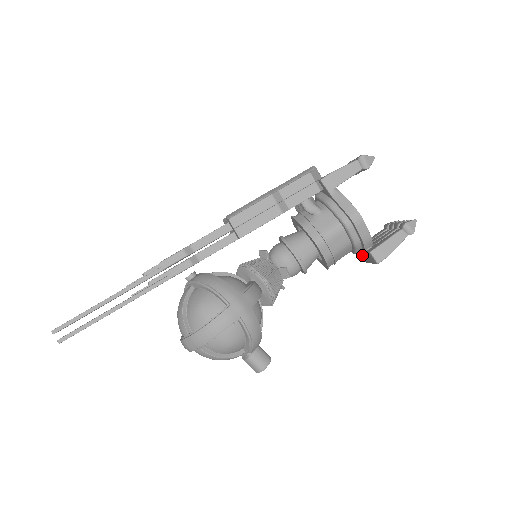
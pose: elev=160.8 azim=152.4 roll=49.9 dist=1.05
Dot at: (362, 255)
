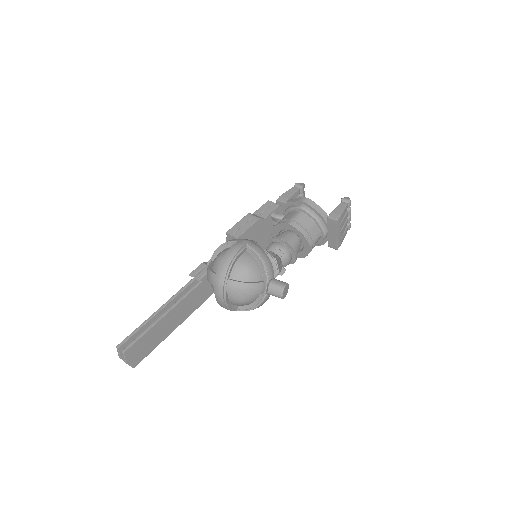
Dot at: (331, 235)
